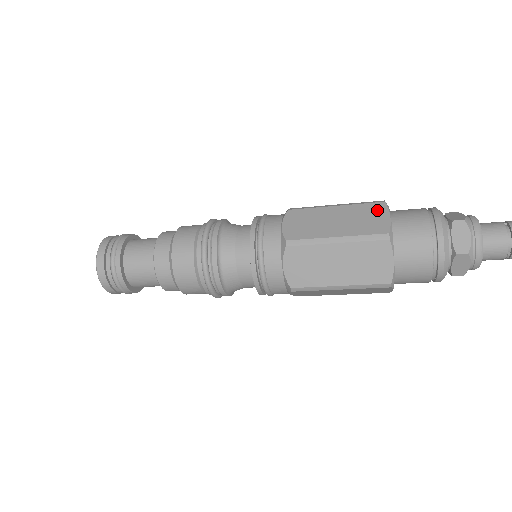
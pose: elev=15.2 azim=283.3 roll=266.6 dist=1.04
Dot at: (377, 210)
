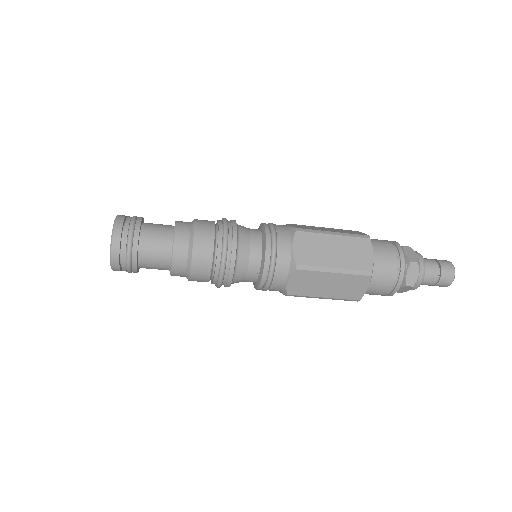
Dot at: (354, 231)
